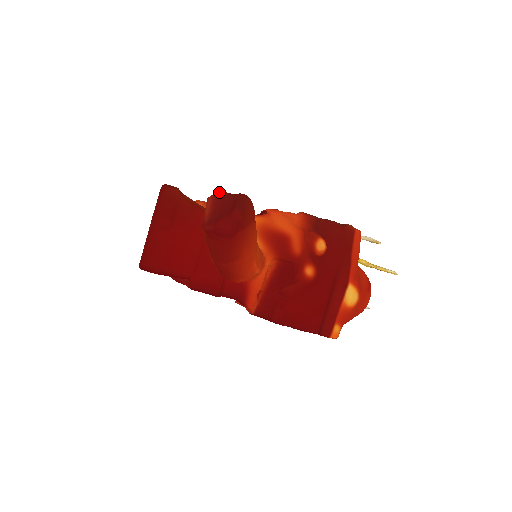
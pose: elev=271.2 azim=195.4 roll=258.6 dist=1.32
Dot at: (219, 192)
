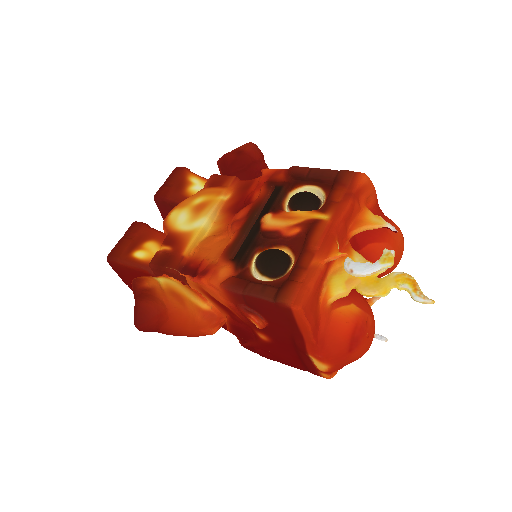
Dot at: (133, 281)
